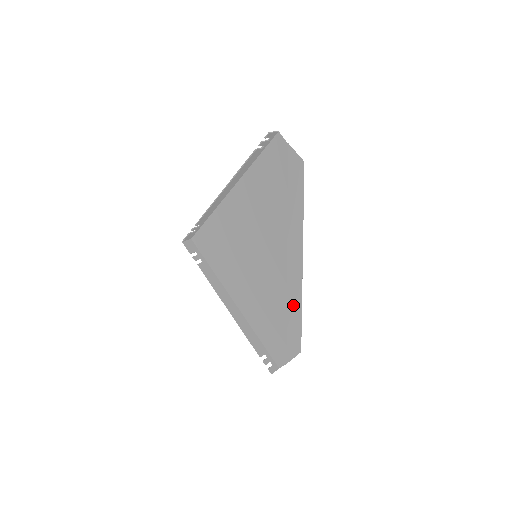
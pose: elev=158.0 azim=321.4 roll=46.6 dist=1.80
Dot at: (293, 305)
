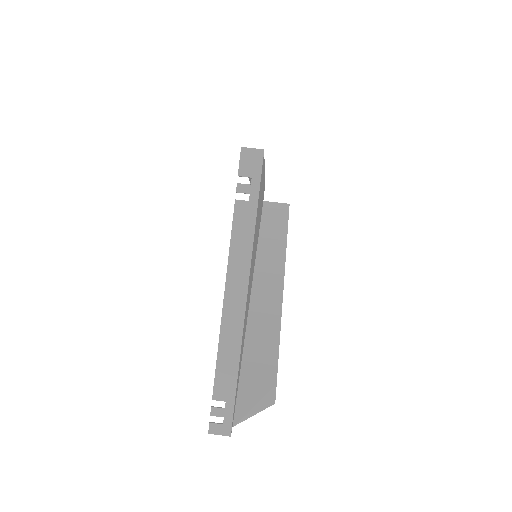
Dot at: (268, 249)
